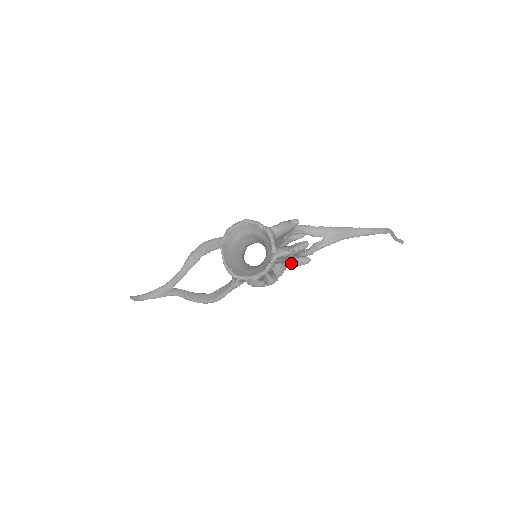
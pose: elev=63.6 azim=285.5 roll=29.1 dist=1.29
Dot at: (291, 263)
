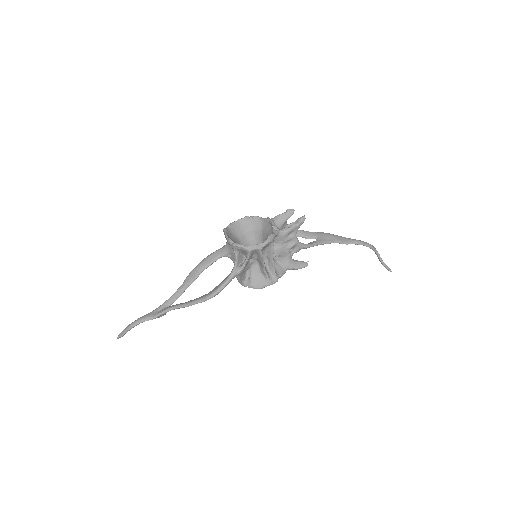
Dot at: (290, 262)
